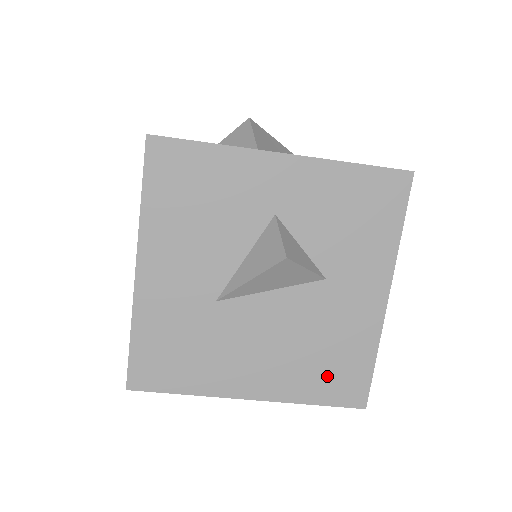
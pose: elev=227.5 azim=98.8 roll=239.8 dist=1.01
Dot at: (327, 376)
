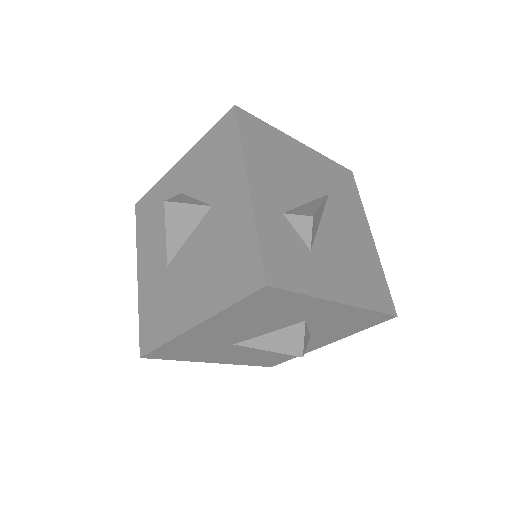
Dot at: (232, 275)
